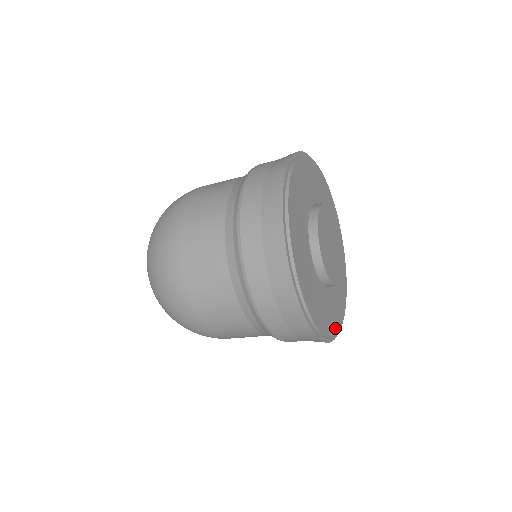
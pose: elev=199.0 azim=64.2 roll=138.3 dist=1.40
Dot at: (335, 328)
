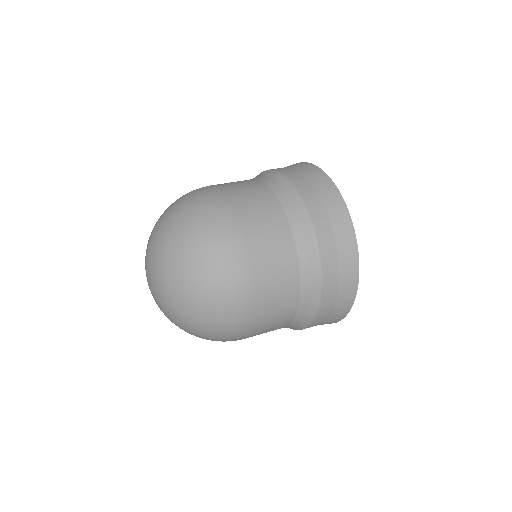
Dot at: occluded
